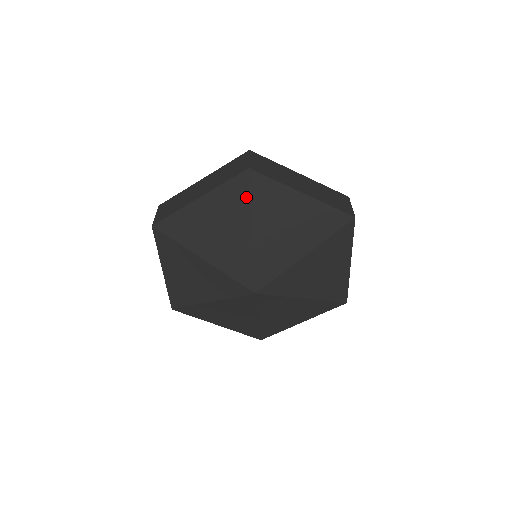
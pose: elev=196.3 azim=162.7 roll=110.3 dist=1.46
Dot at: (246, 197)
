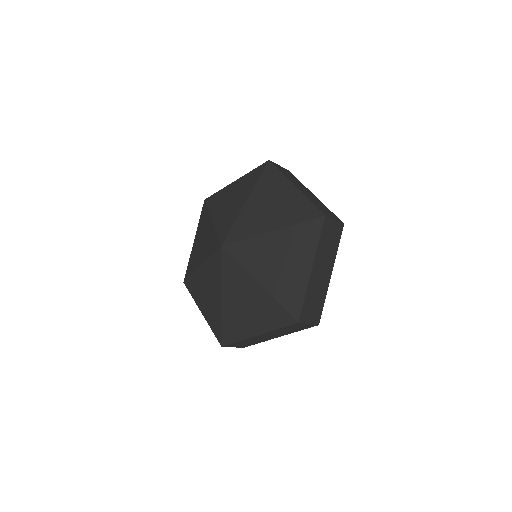
Dot at: (257, 178)
